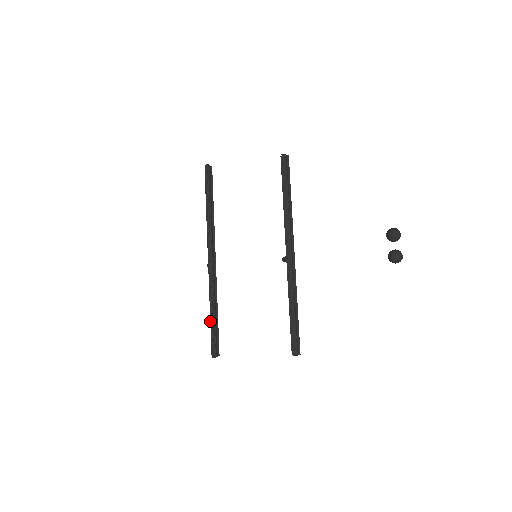
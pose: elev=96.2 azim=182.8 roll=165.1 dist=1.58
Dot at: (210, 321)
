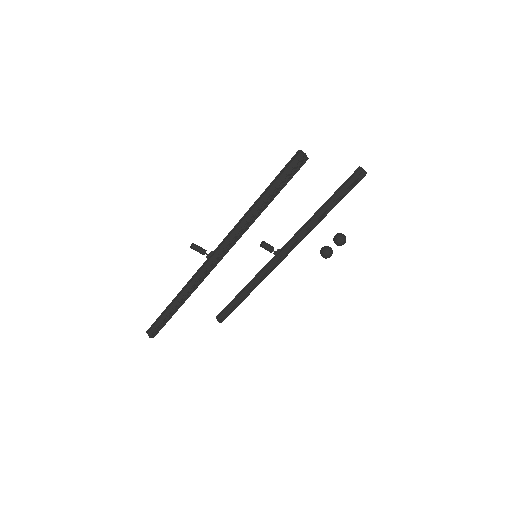
Dot at: (171, 313)
